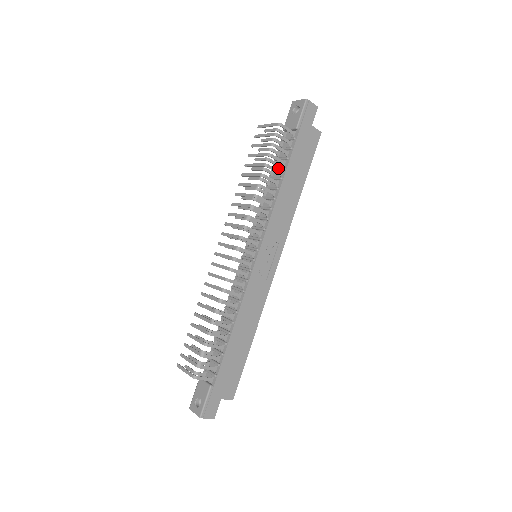
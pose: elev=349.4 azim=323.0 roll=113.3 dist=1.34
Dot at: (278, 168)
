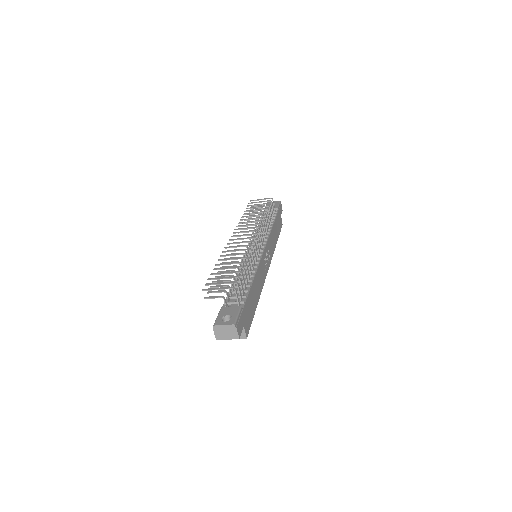
Dot at: occluded
